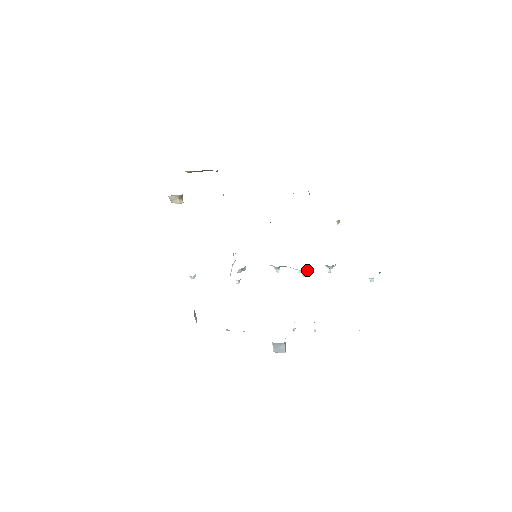
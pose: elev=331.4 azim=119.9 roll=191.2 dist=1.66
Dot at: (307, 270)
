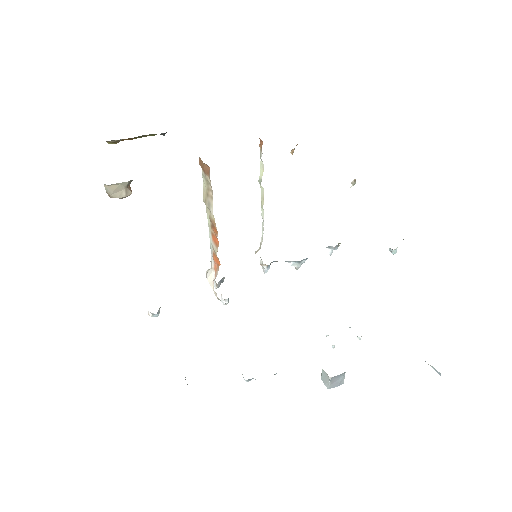
Dot at: (303, 259)
